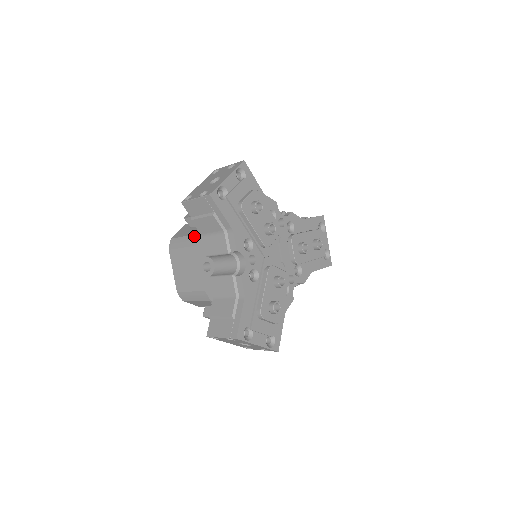
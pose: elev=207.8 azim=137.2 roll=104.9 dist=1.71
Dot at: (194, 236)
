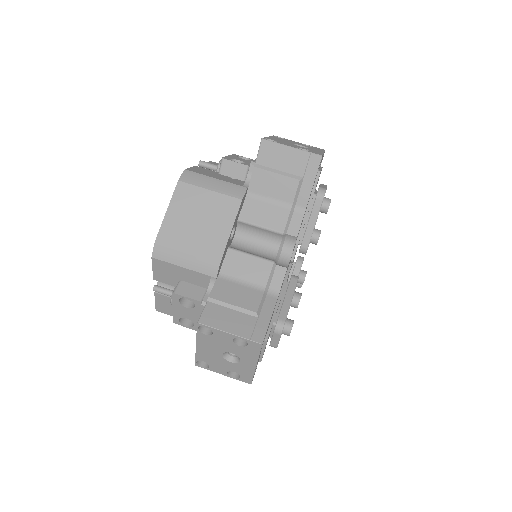
Dot at: (239, 187)
